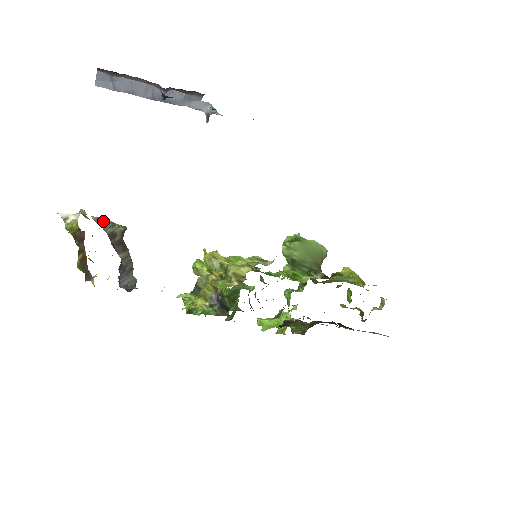
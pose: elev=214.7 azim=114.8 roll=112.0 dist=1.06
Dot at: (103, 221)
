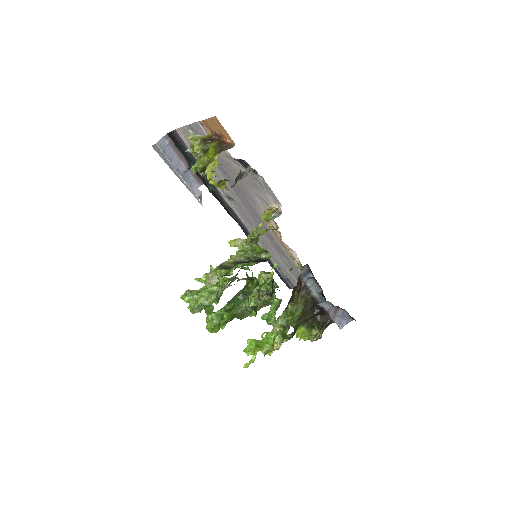
Dot at: occluded
